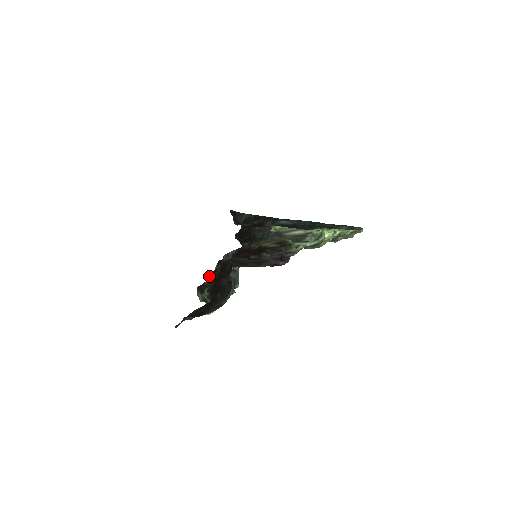
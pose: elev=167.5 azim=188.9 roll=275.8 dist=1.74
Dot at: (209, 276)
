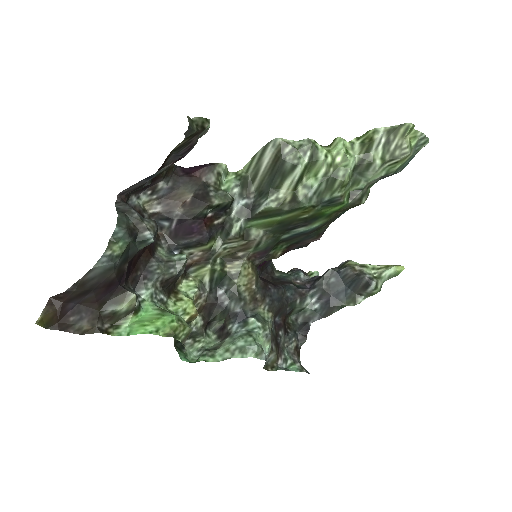
Dot at: (206, 327)
